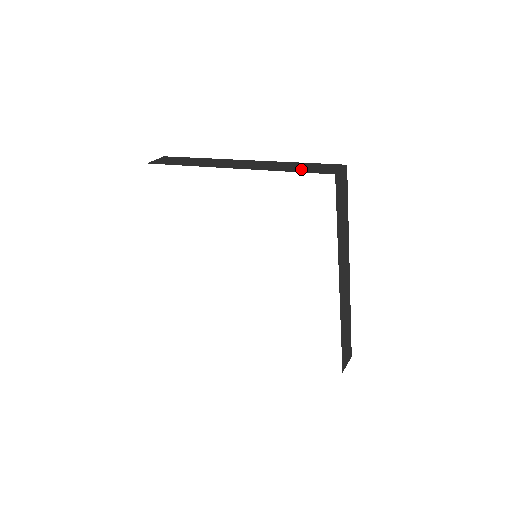
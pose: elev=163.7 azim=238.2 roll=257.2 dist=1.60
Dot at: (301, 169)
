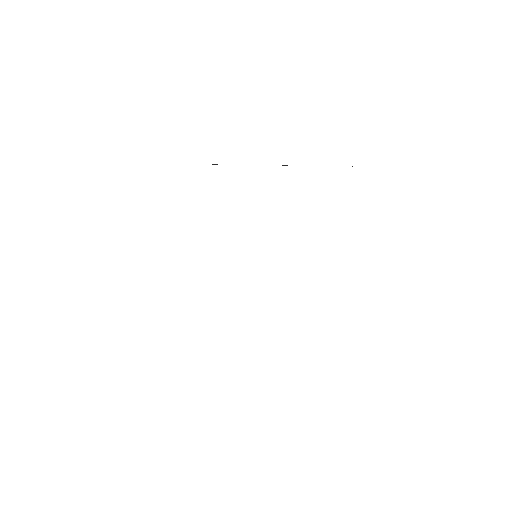
Dot at: occluded
